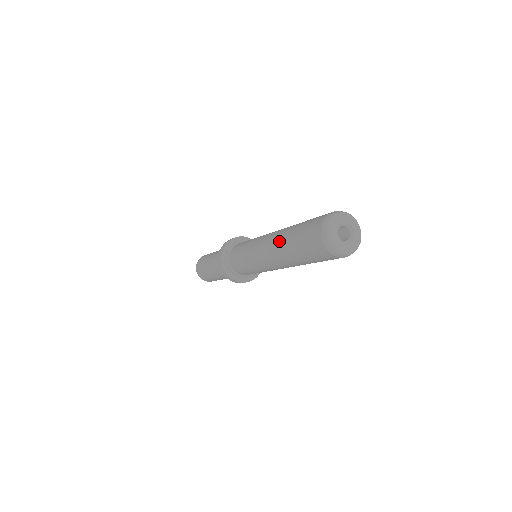
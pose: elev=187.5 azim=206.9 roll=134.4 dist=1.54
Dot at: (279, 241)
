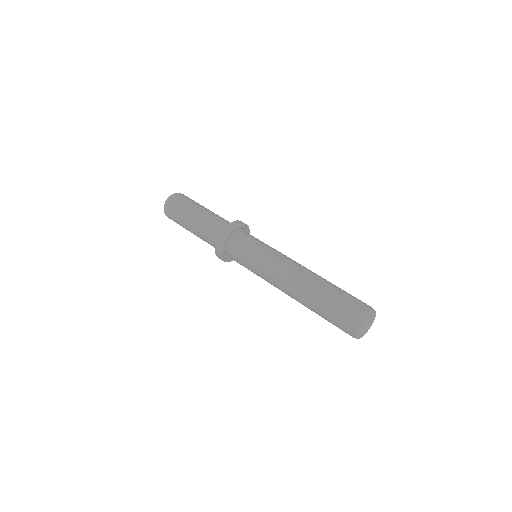
Dot at: (302, 303)
